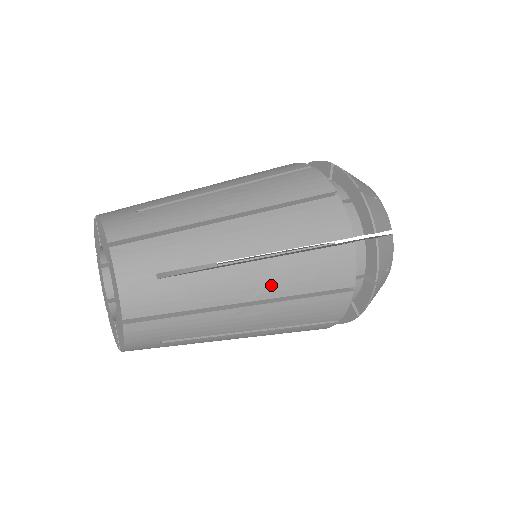
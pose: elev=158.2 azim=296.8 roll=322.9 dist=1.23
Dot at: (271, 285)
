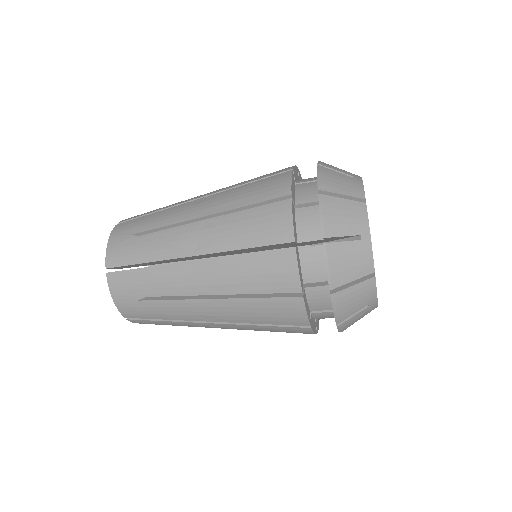
Dot at: (210, 240)
